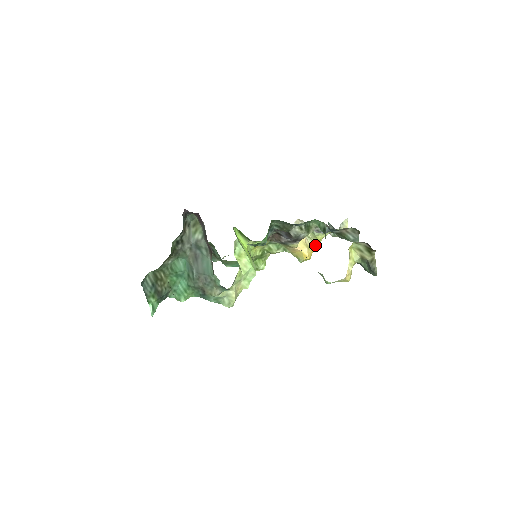
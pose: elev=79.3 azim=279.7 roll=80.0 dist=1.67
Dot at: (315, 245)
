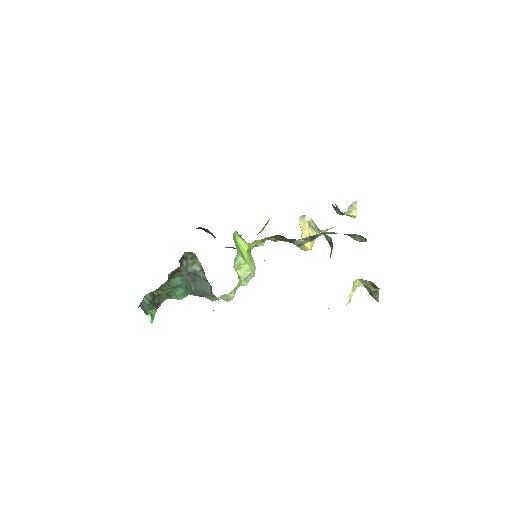
Dot at: (319, 232)
